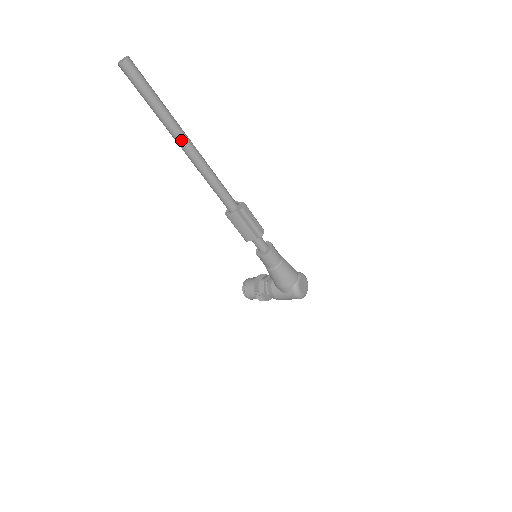
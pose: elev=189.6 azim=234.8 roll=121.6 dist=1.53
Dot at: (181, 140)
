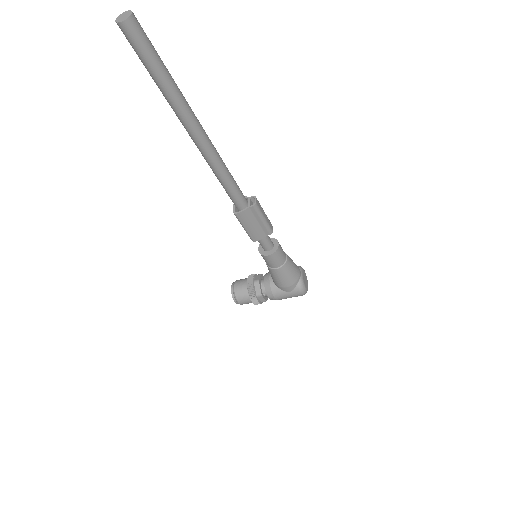
Dot at: (193, 126)
